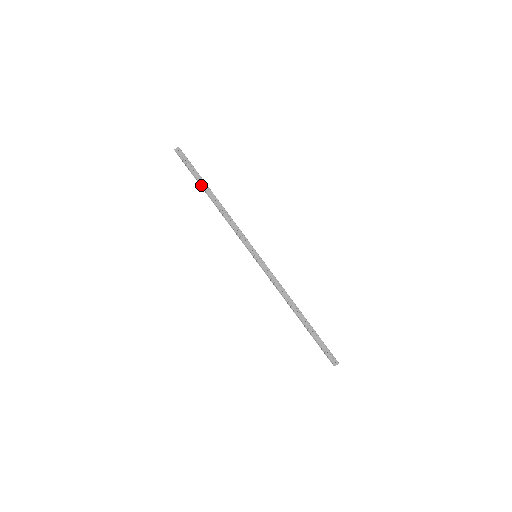
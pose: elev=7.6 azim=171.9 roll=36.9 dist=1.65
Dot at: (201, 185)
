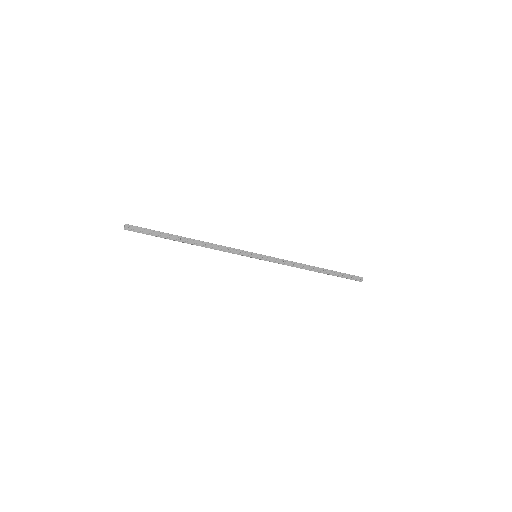
Dot at: occluded
